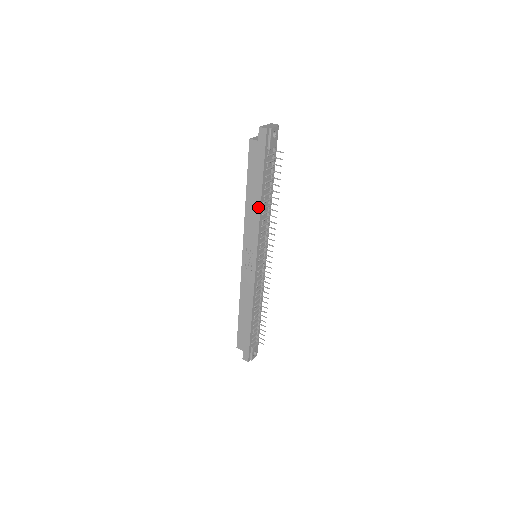
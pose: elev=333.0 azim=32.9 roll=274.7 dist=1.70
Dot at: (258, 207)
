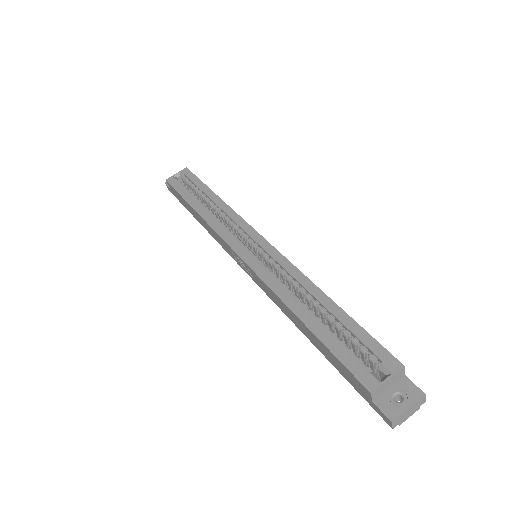
Dot at: (297, 326)
